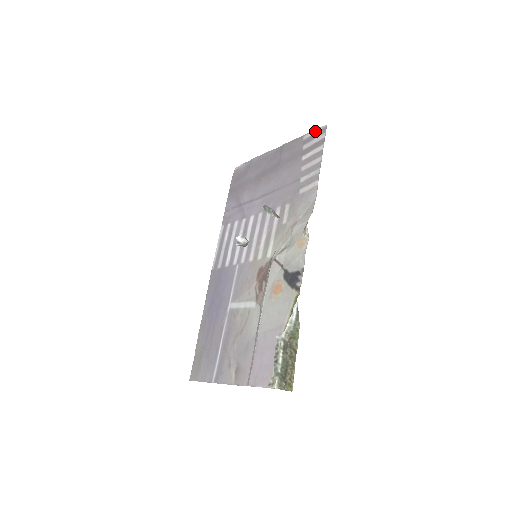
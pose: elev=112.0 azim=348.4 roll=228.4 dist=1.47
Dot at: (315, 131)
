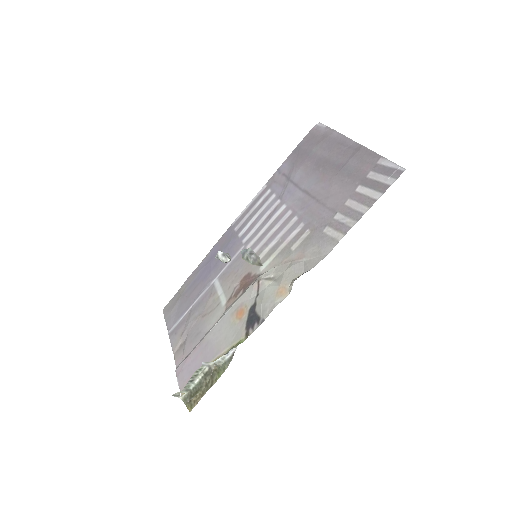
Dot at: (392, 164)
